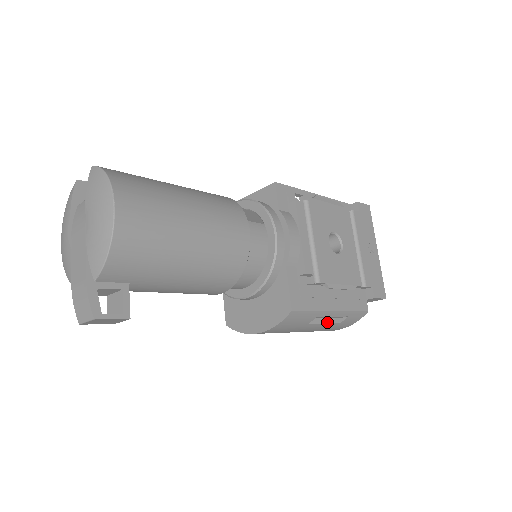
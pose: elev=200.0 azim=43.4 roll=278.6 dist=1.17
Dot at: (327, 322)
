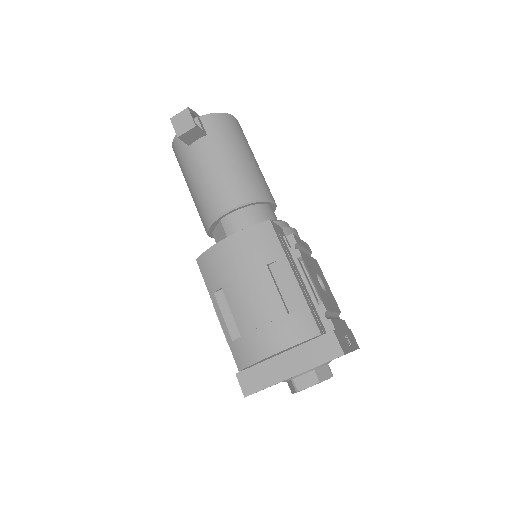
Dot at: (280, 294)
